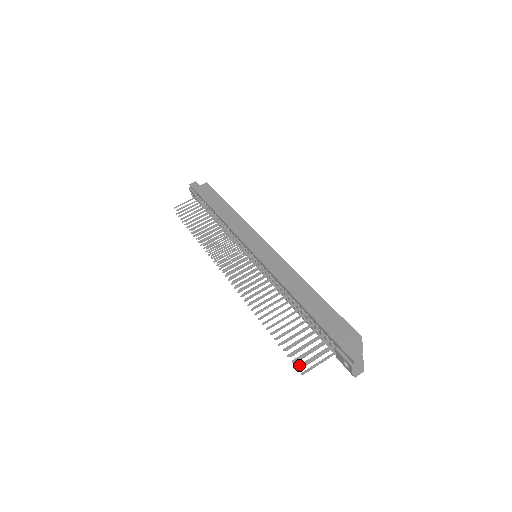
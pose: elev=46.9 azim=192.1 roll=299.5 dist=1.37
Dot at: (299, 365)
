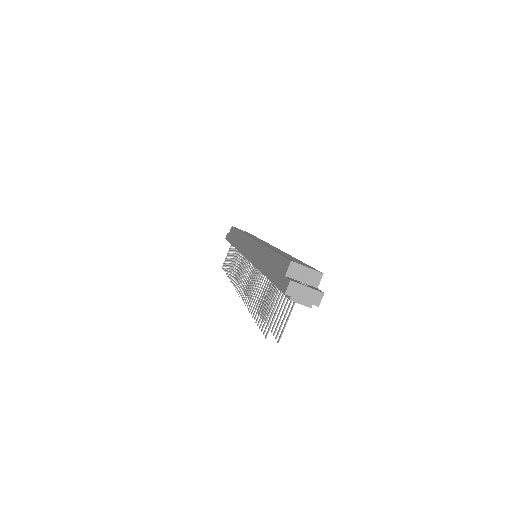
Dot at: occluded
